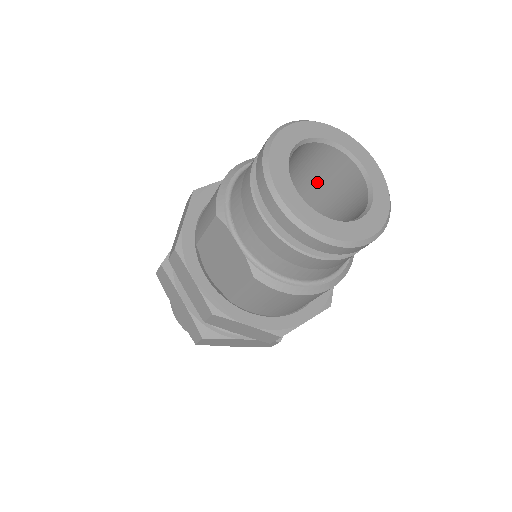
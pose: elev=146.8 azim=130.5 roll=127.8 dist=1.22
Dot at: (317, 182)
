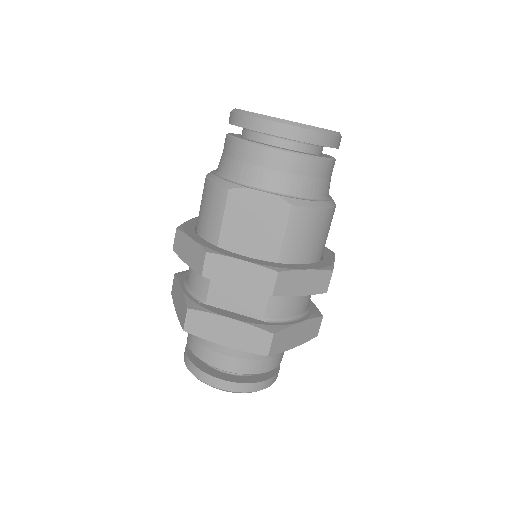
Dot at: occluded
